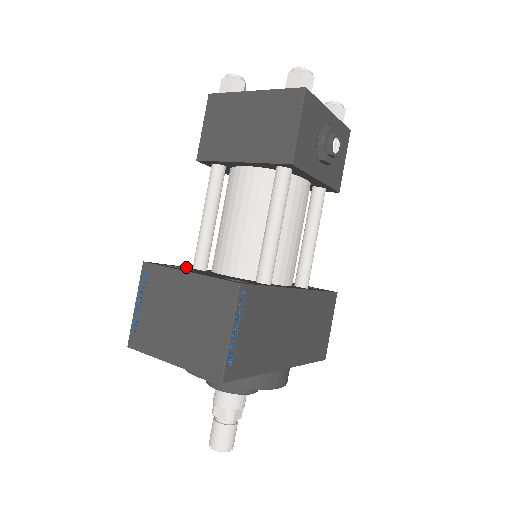
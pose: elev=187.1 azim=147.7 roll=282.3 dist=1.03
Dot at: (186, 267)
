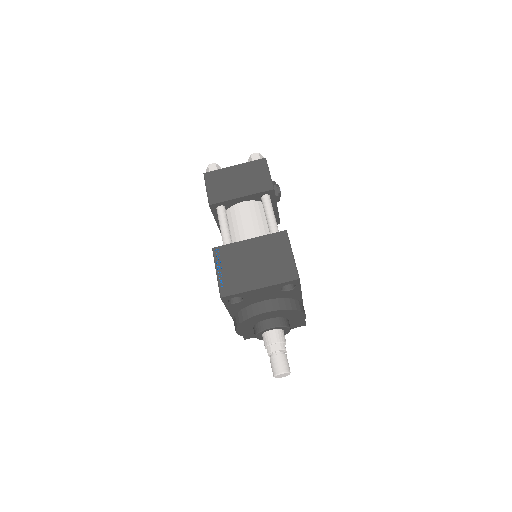
Dot at: occluded
